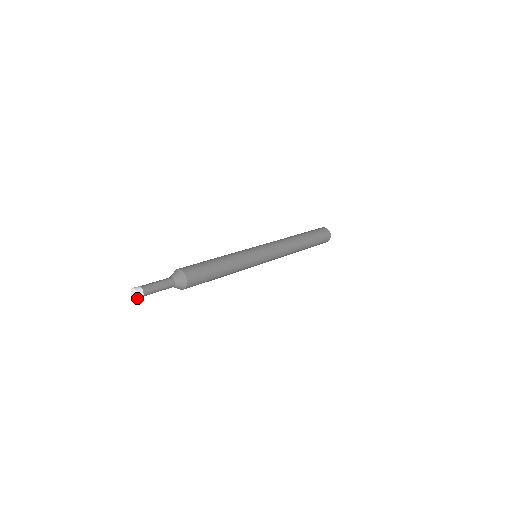
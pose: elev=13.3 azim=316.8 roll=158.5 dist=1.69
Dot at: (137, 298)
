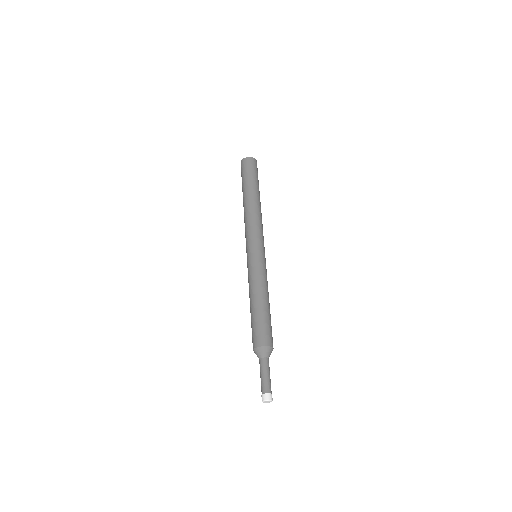
Dot at: (269, 401)
